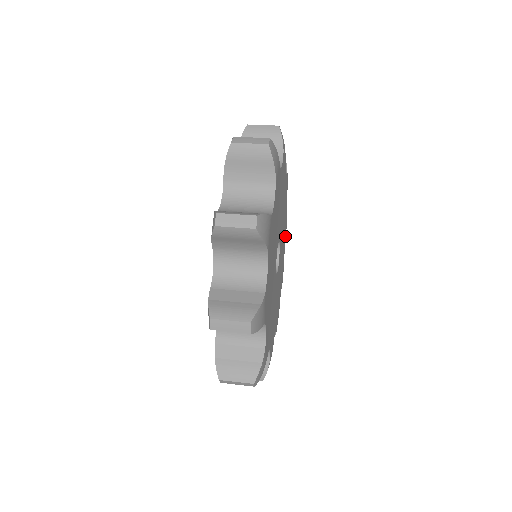
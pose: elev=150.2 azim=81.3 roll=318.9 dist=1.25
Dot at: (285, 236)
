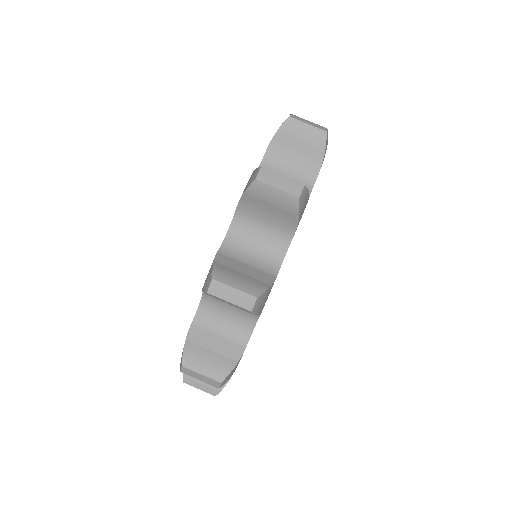
Dot at: occluded
